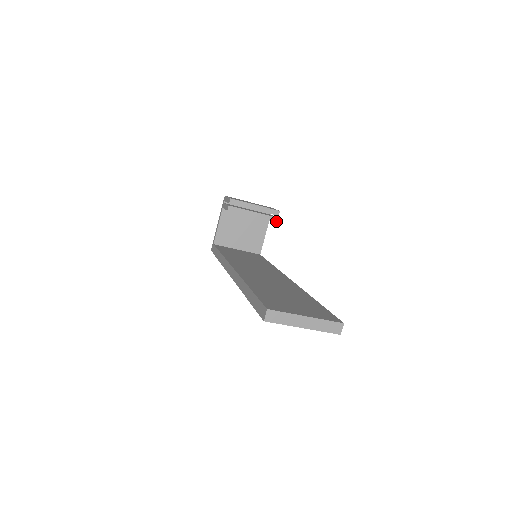
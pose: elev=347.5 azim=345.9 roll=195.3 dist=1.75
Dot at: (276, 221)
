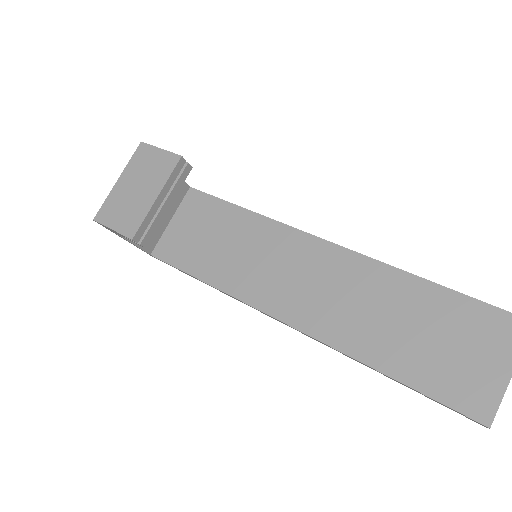
Dot at: (190, 168)
